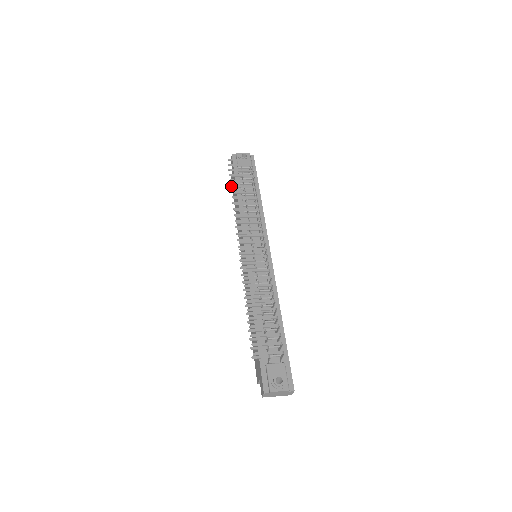
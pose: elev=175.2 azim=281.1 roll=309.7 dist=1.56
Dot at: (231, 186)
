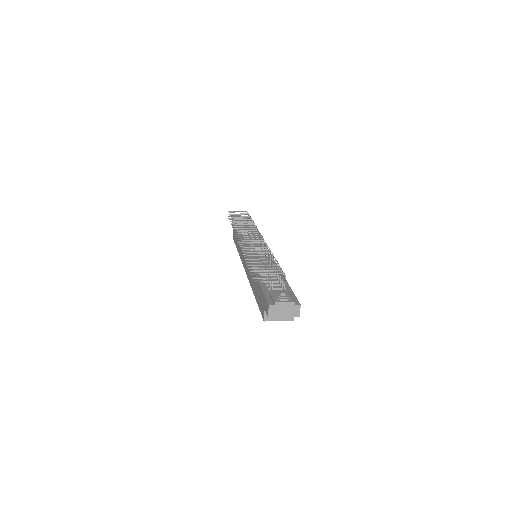
Dot at: (231, 223)
